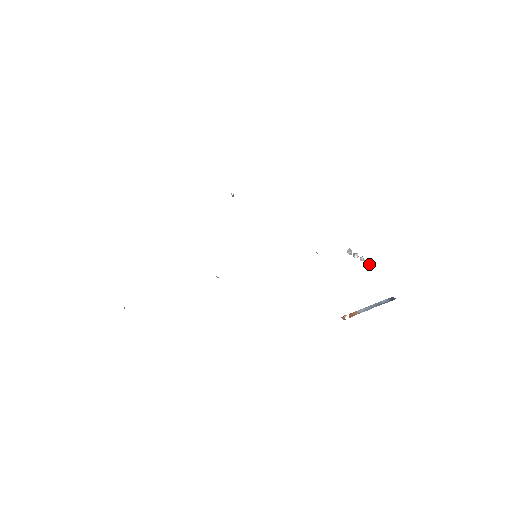
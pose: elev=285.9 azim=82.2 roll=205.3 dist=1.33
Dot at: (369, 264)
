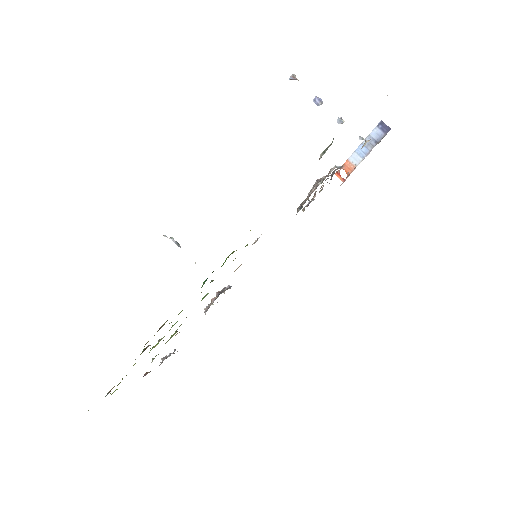
Dot at: (361, 139)
